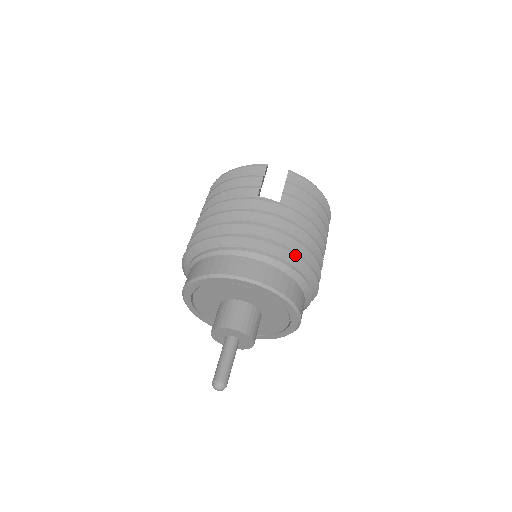
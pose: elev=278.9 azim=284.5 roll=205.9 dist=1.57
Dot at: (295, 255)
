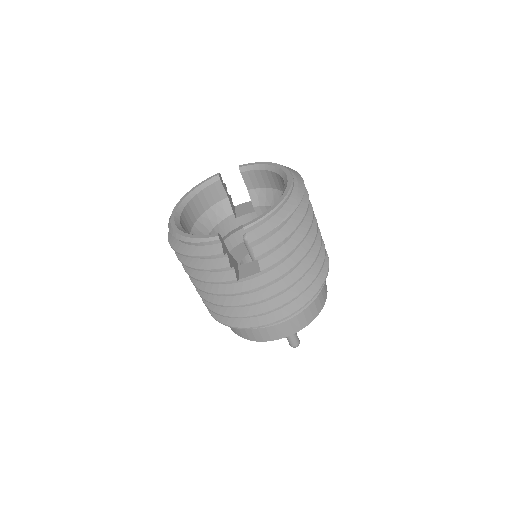
Dot at: occluded
